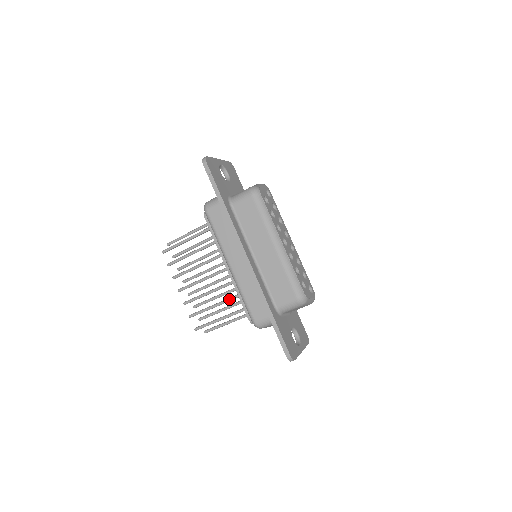
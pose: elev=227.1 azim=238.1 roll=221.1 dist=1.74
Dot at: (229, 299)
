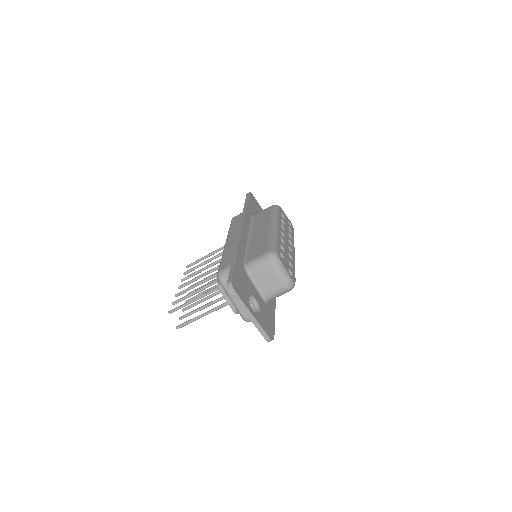
Dot at: (213, 281)
